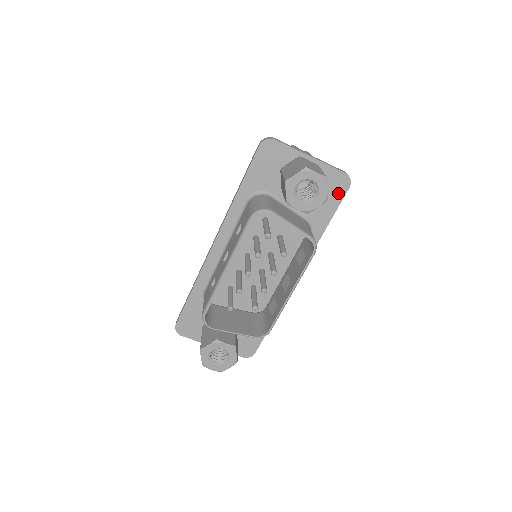
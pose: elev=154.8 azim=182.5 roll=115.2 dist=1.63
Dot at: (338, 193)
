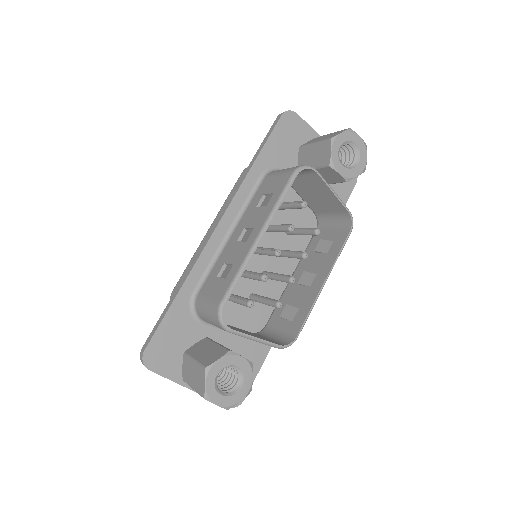
Dot at: (346, 188)
